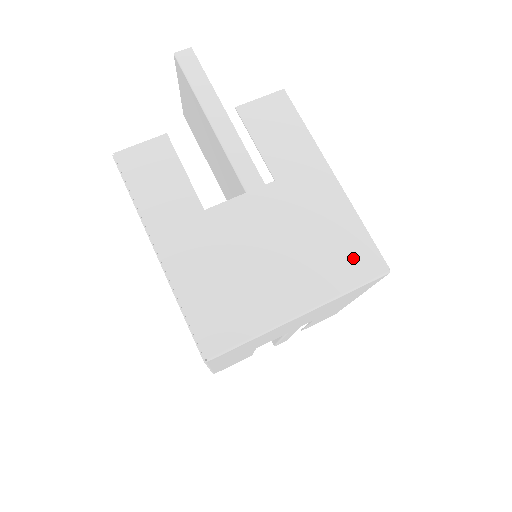
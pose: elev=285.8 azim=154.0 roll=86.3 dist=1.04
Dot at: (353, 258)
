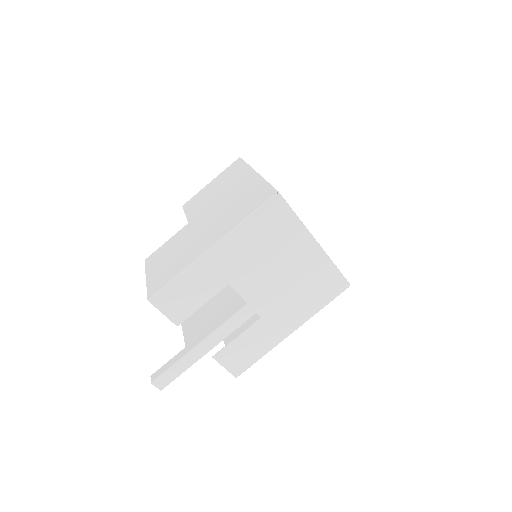
Dot at: occluded
